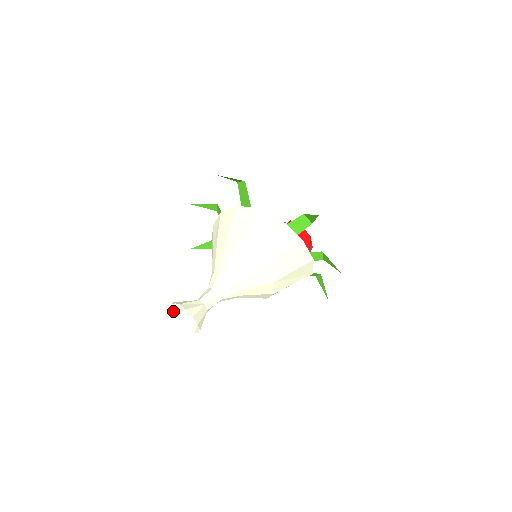
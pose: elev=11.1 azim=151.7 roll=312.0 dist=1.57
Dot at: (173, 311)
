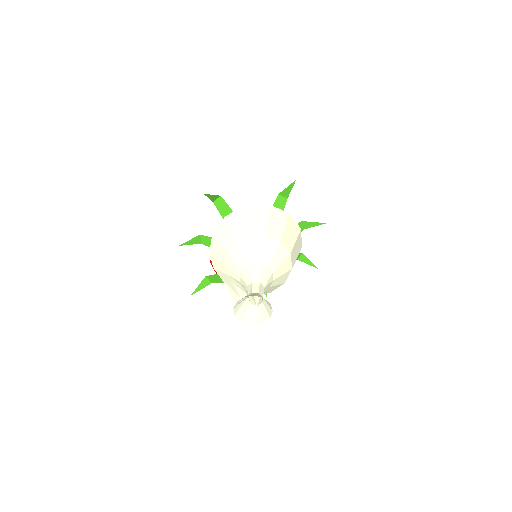
Dot at: occluded
